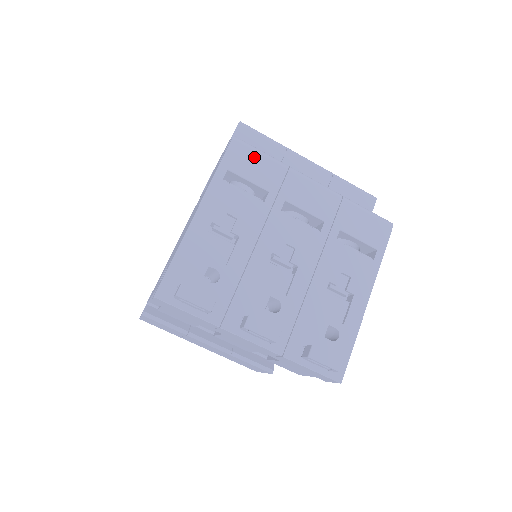
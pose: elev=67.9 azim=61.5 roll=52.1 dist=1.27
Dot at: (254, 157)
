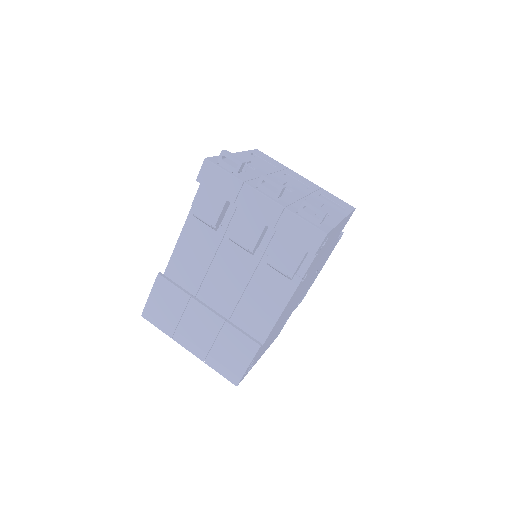
Dot at: (268, 157)
